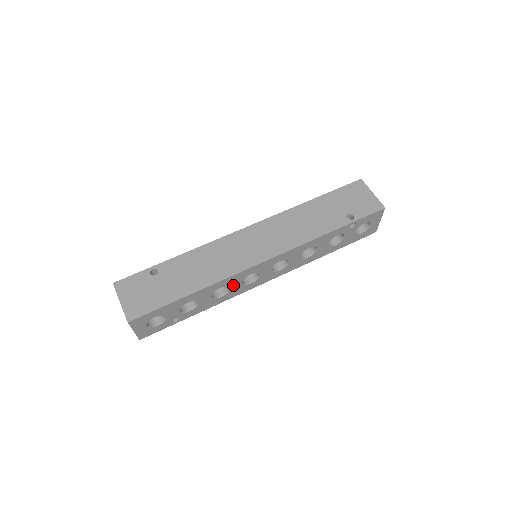
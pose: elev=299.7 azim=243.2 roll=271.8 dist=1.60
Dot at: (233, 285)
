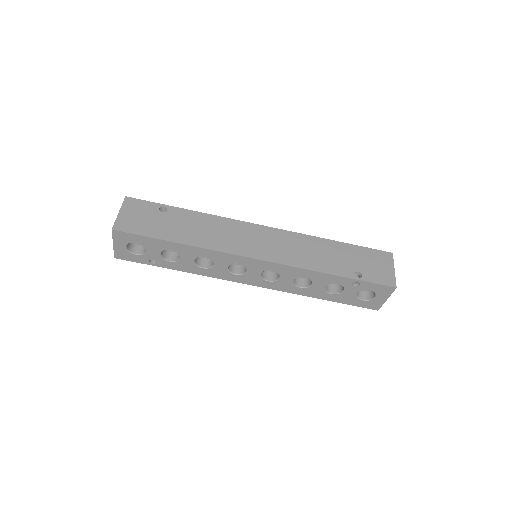
Dot at: (219, 263)
